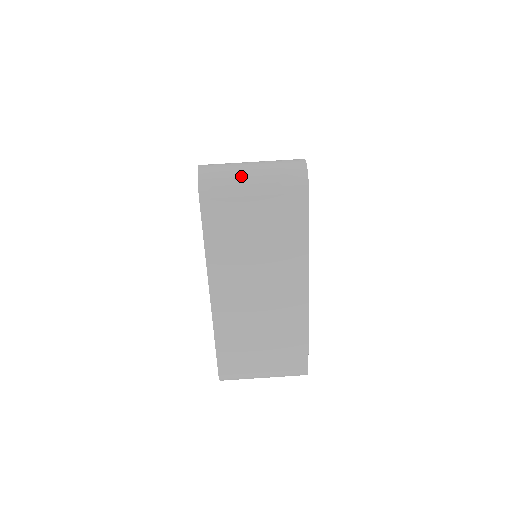
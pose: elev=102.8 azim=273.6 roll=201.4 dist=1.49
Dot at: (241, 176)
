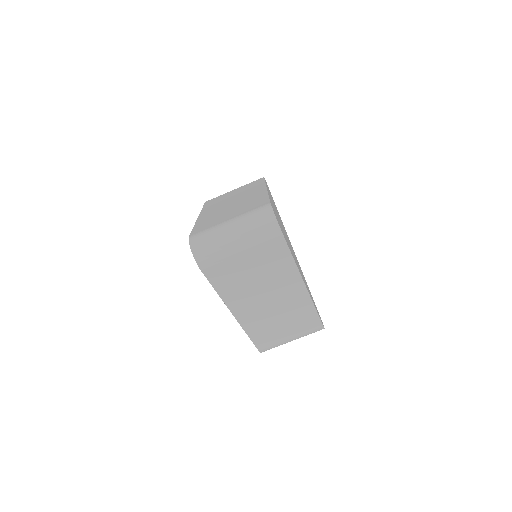
Dot at: (226, 243)
